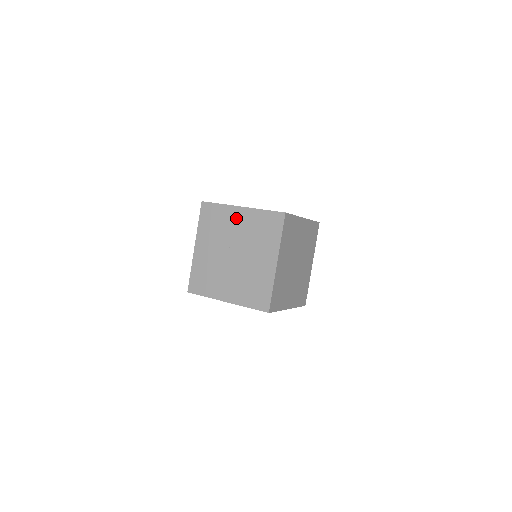
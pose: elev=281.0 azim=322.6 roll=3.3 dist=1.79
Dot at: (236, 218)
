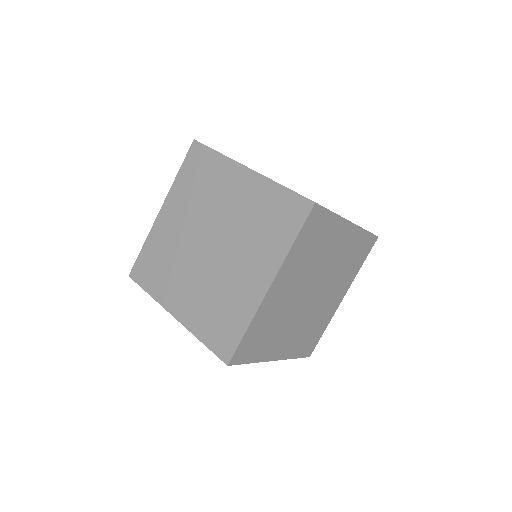
Dot at: occluded
